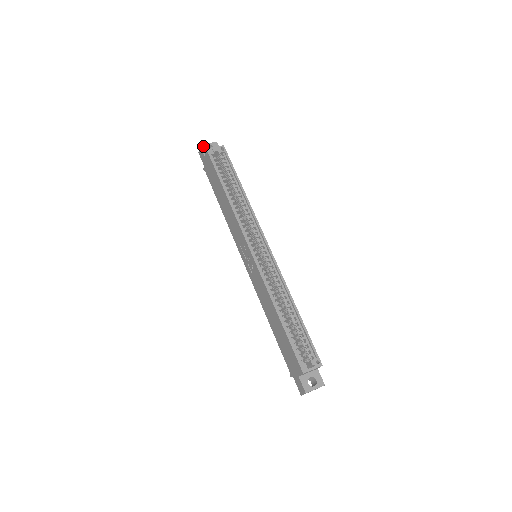
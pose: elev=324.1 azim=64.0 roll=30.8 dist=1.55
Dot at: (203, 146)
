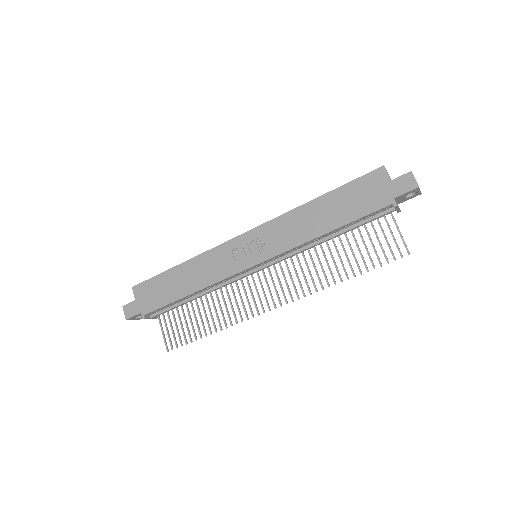
Dot at: (126, 305)
